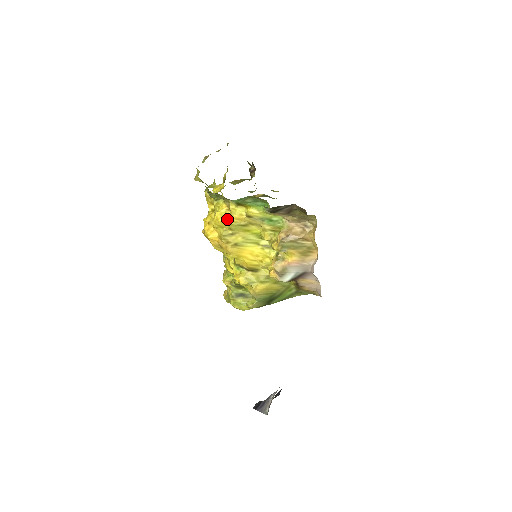
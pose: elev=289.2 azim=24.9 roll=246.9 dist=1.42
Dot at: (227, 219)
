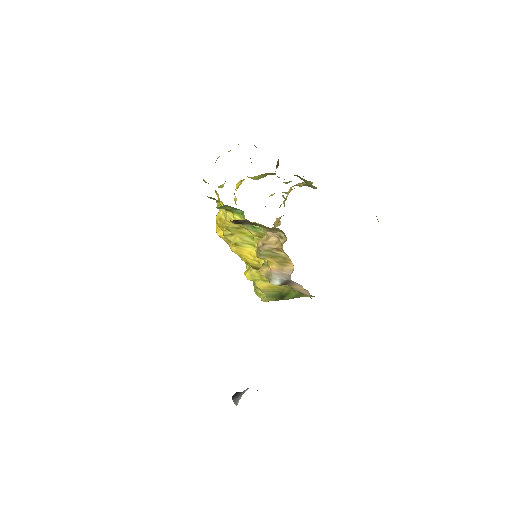
Dot at: (223, 221)
